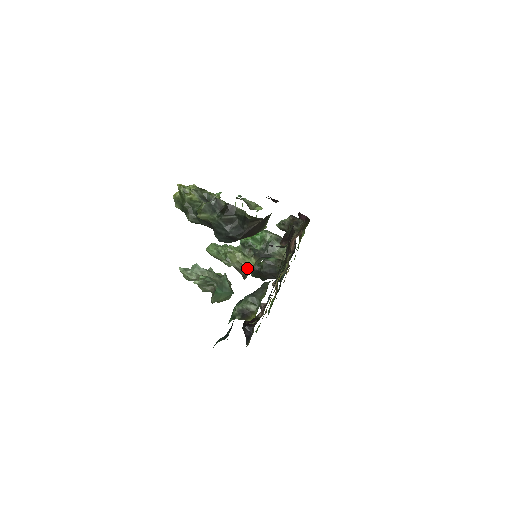
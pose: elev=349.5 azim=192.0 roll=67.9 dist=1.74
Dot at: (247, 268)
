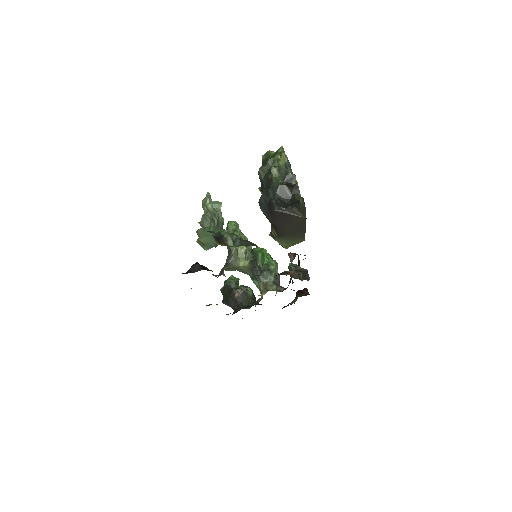
Dot at: (237, 261)
